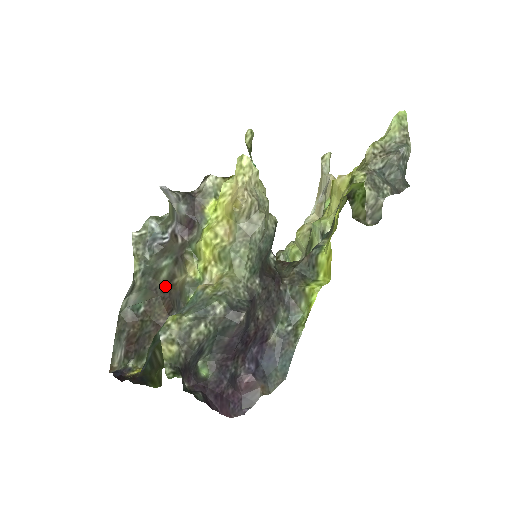
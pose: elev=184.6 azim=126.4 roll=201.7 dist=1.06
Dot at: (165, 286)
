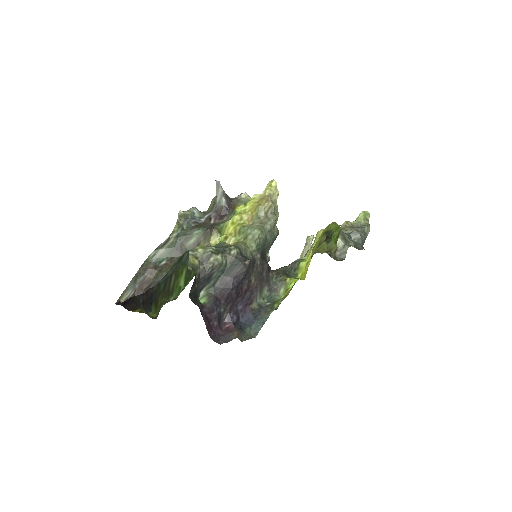
Dot at: occluded
